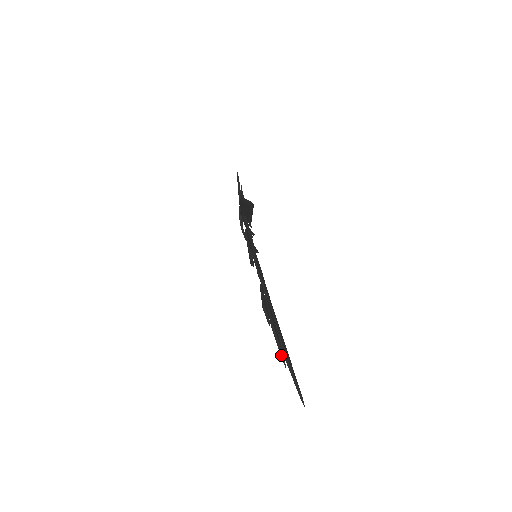
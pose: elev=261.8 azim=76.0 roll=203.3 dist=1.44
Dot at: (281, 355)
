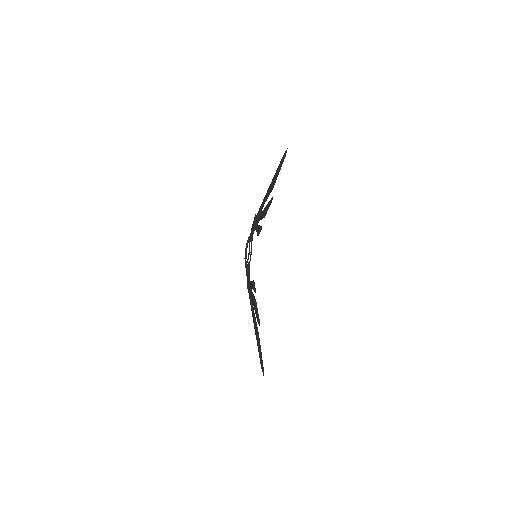
Dot at: (258, 317)
